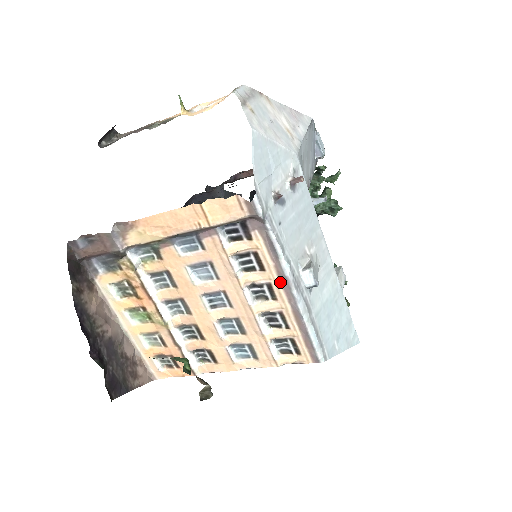
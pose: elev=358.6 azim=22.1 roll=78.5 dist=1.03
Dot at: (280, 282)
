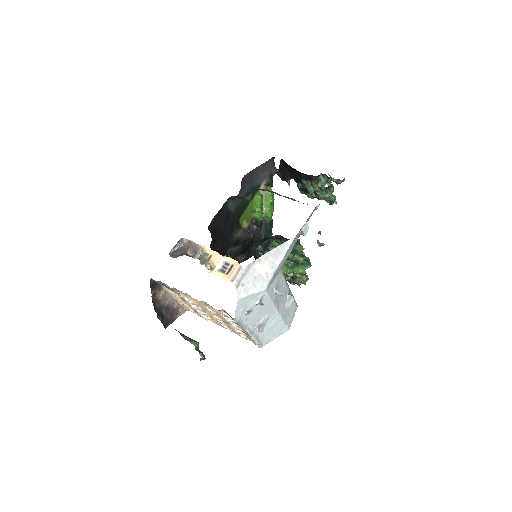
Dot at: occluded
